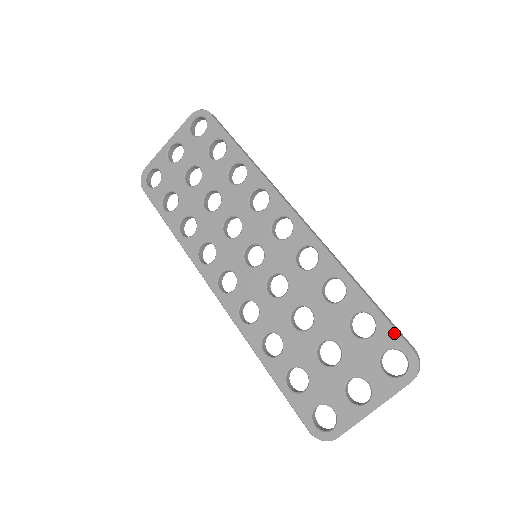
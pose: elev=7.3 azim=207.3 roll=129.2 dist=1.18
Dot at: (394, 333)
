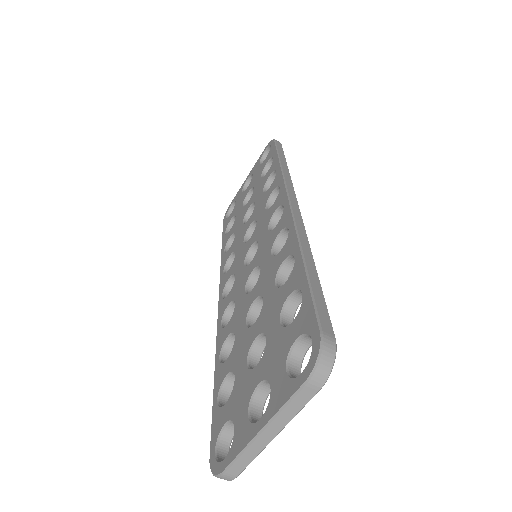
Dot at: (311, 311)
